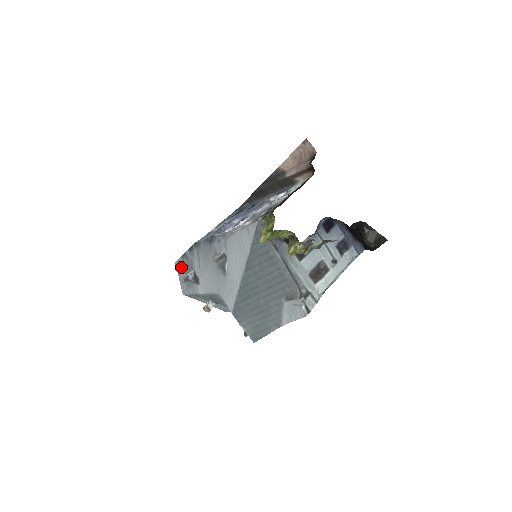
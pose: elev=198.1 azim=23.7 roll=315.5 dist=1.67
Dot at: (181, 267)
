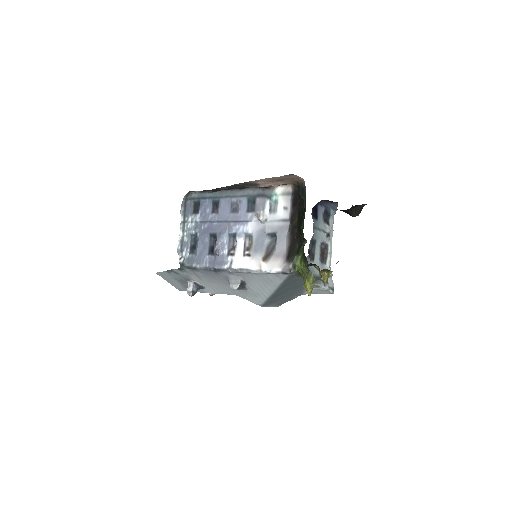
Dot at: (168, 277)
